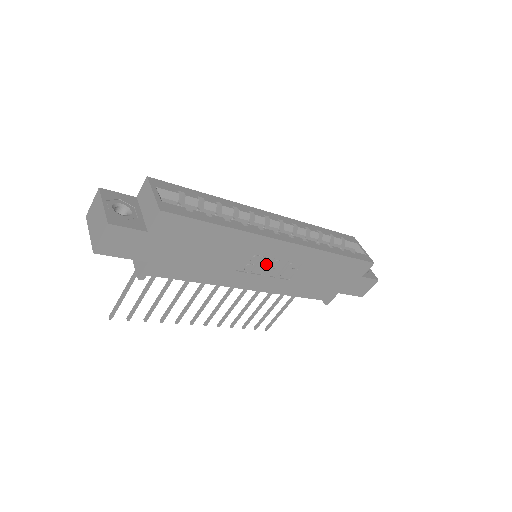
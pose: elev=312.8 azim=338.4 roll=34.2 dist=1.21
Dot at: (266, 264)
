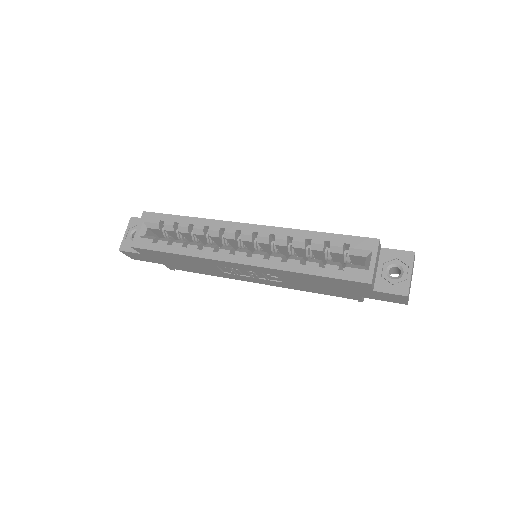
Dot at: (244, 271)
